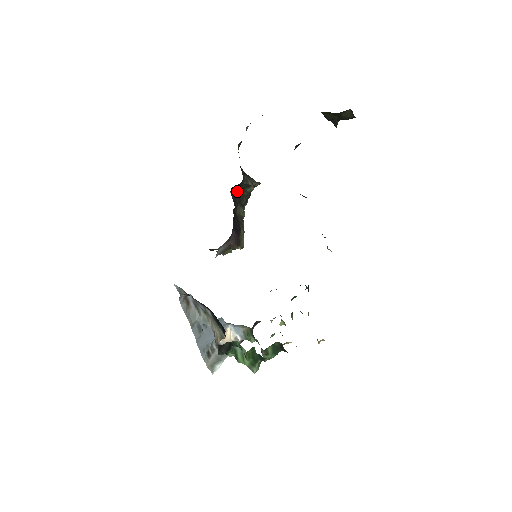
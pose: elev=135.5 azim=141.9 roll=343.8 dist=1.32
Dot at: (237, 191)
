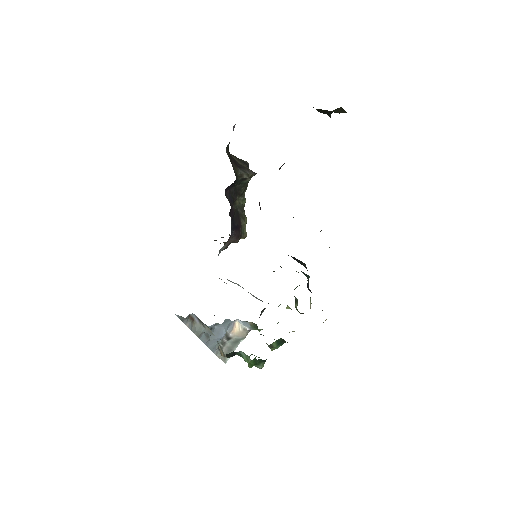
Dot at: (233, 187)
